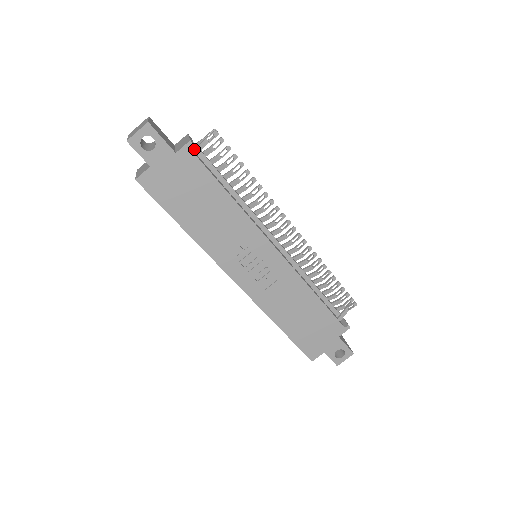
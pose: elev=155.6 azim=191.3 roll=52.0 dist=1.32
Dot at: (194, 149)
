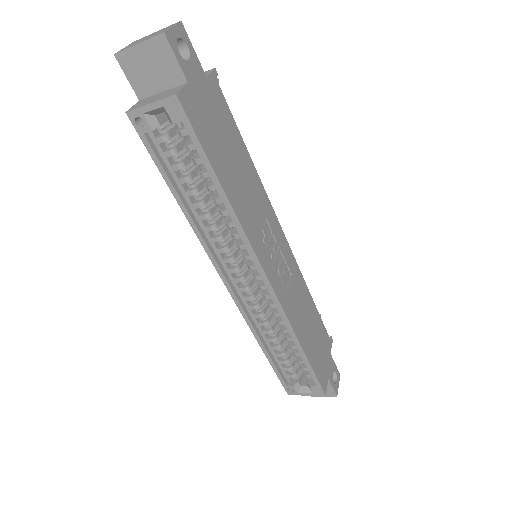
Dot at: occluded
